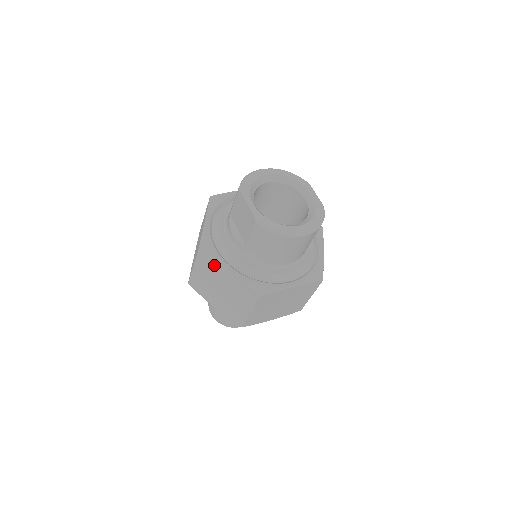
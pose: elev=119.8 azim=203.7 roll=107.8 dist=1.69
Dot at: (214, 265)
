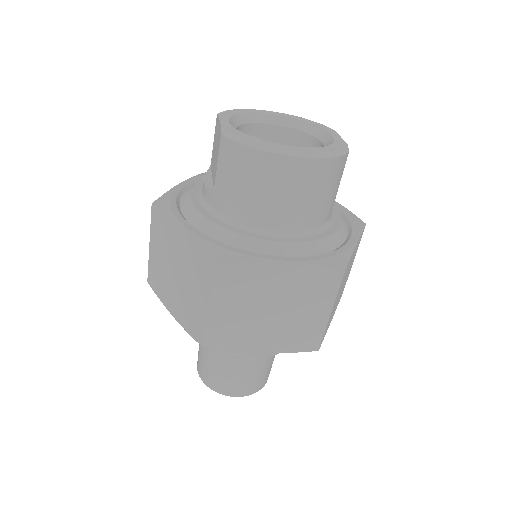
Dot at: (167, 224)
